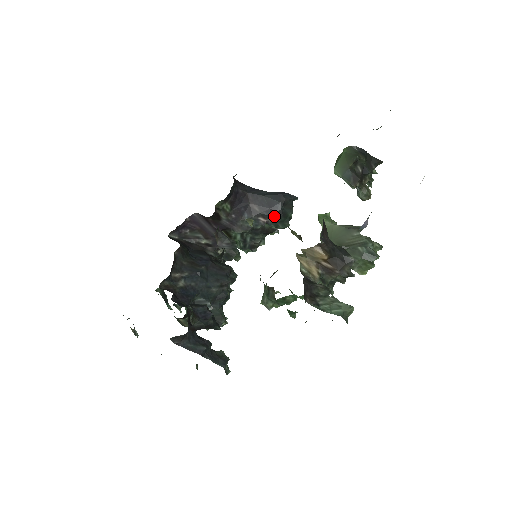
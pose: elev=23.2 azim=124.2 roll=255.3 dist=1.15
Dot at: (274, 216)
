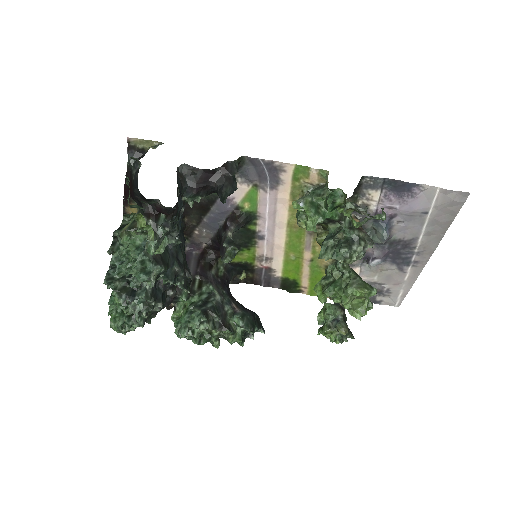
Dot at: (246, 311)
